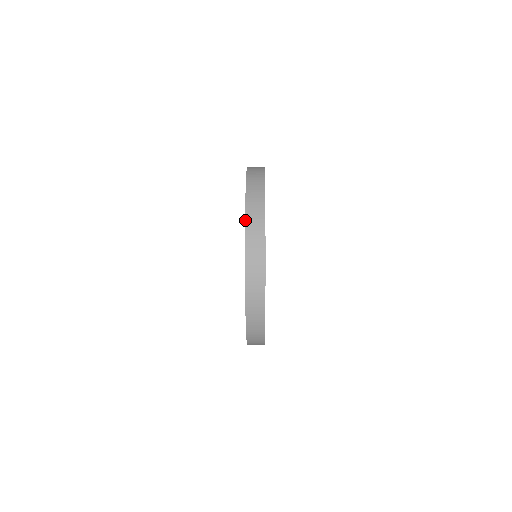
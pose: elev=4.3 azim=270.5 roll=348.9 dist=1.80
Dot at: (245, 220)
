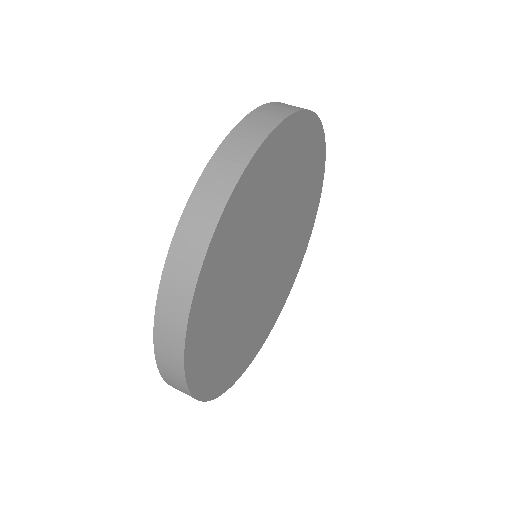
Dot at: (153, 343)
